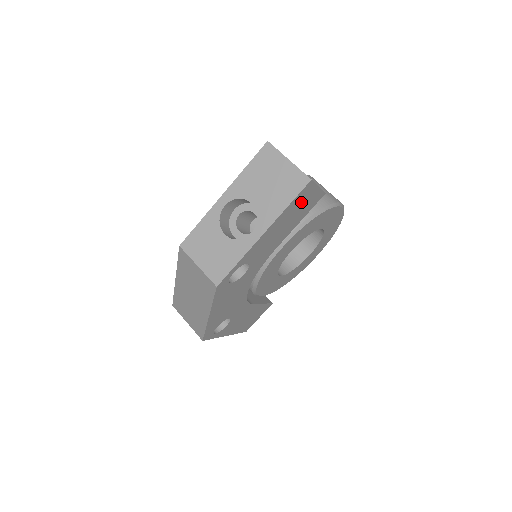
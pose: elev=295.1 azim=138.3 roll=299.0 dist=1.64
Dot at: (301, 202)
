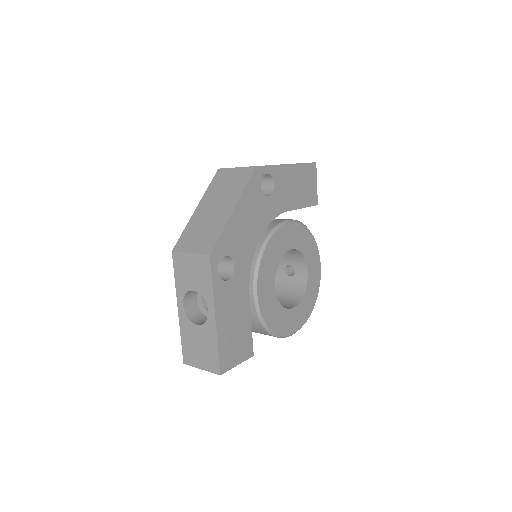
Dot at: (308, 179)
